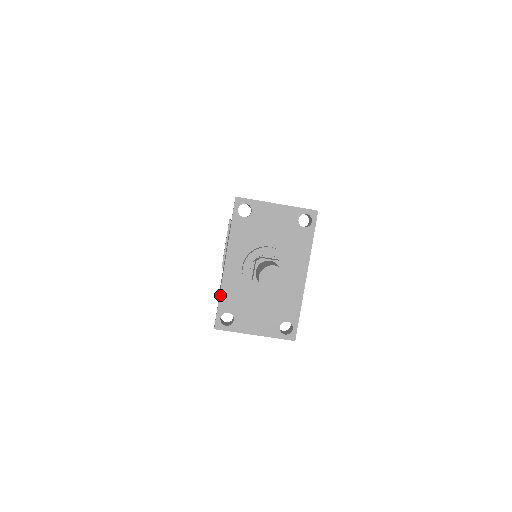
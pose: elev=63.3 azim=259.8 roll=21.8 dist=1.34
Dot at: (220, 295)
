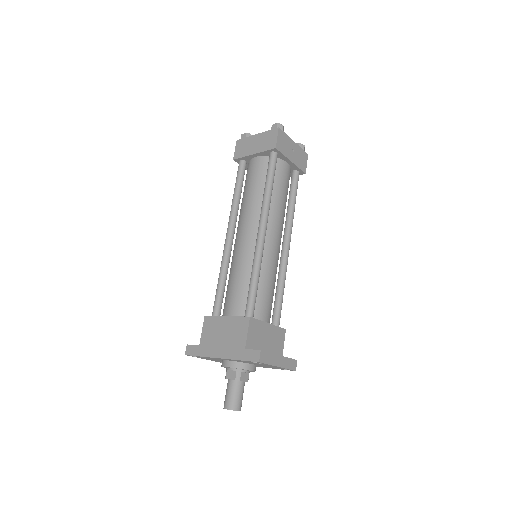
Dot at: occluded
